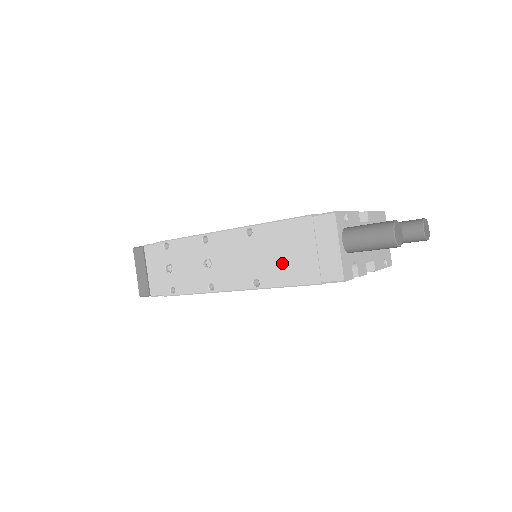
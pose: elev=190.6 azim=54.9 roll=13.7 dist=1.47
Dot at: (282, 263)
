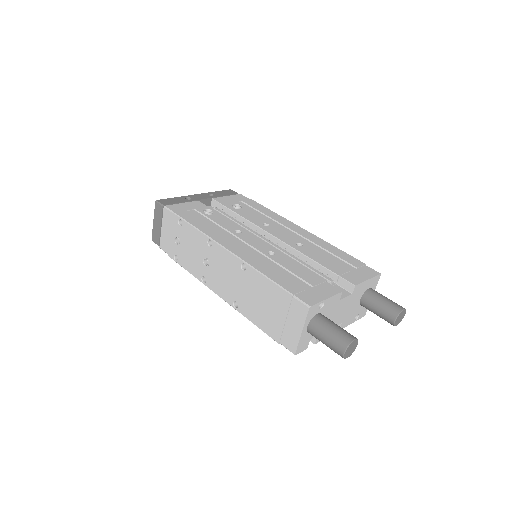
Dot at: (258, 308)
